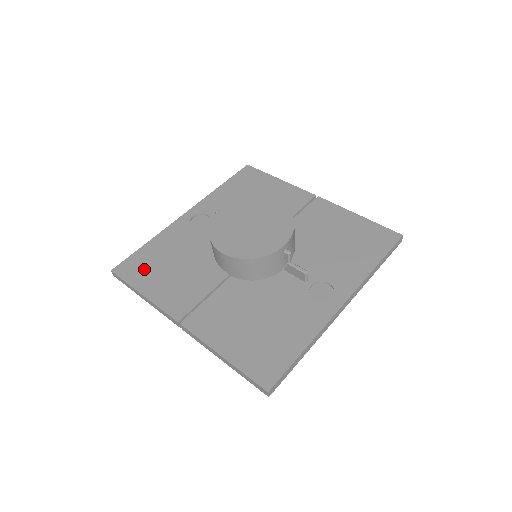
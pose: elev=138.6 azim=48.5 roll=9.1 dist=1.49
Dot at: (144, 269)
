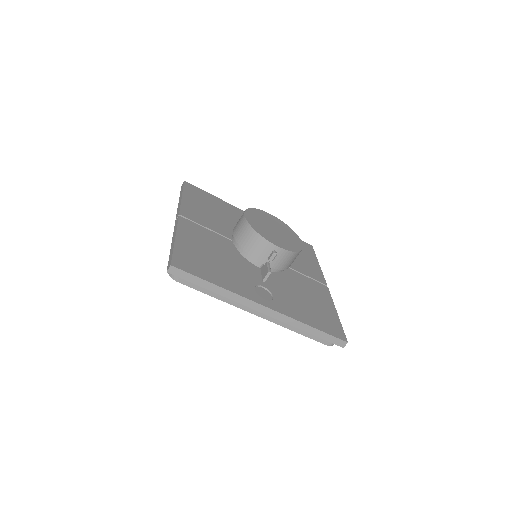
Dot at: (199, 196)
